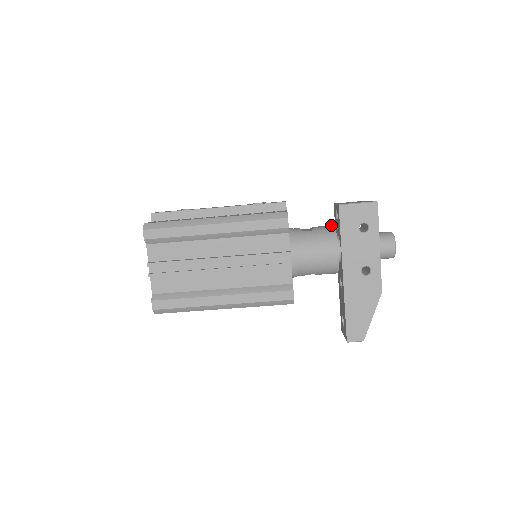
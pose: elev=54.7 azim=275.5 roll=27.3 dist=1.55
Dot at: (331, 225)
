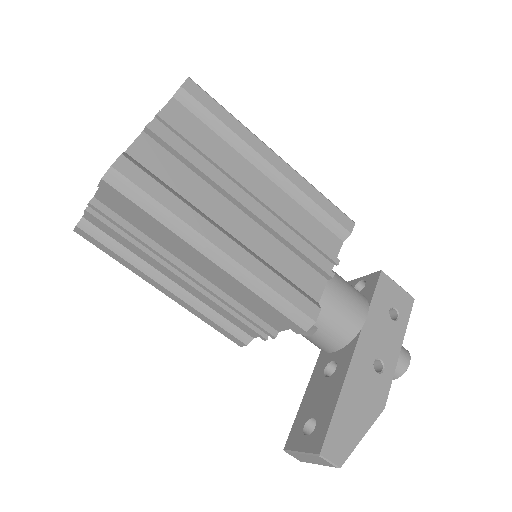
Dot at: occluded
